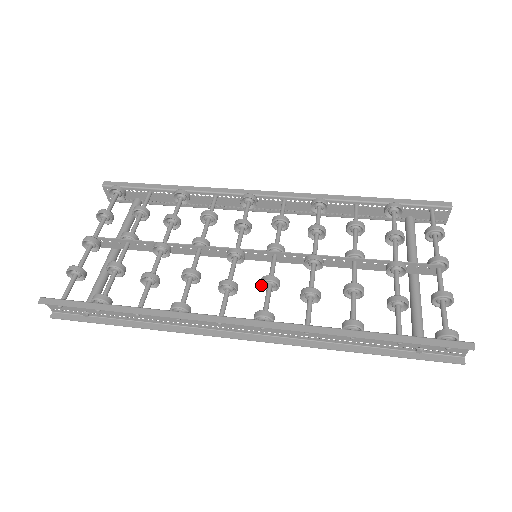
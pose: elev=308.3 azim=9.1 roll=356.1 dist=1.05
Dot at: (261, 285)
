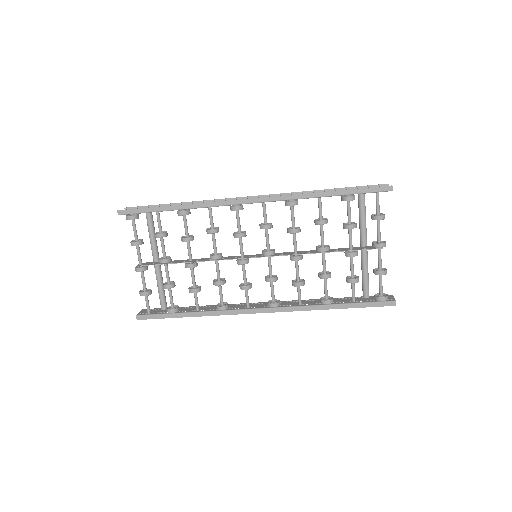
Dot at: (266, 281)
